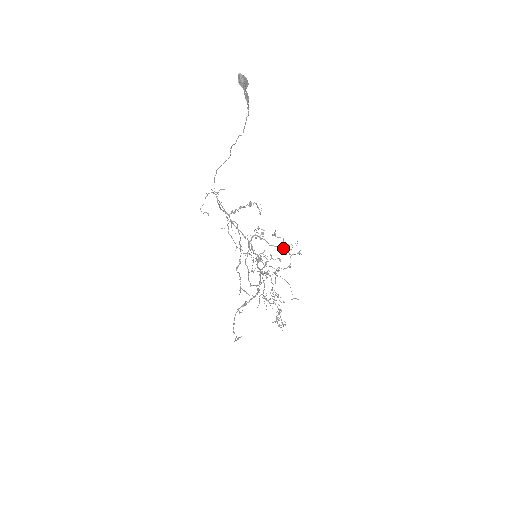
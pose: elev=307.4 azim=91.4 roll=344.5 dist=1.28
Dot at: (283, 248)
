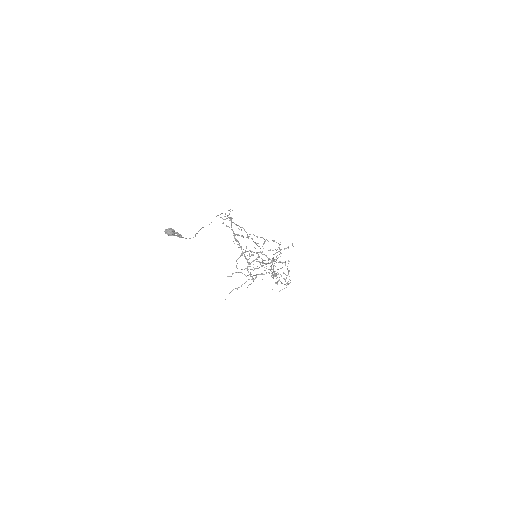
Dot at: (254, 275)
